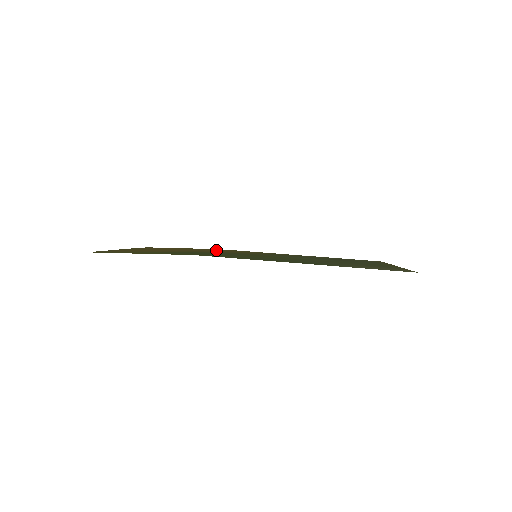
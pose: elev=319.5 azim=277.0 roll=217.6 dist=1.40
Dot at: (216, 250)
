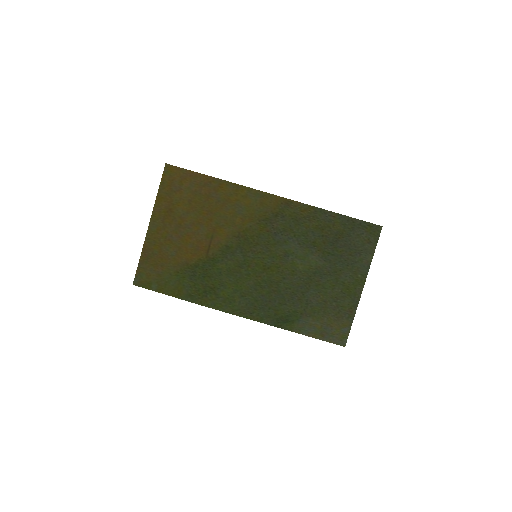
Dot at: (227, 214)
